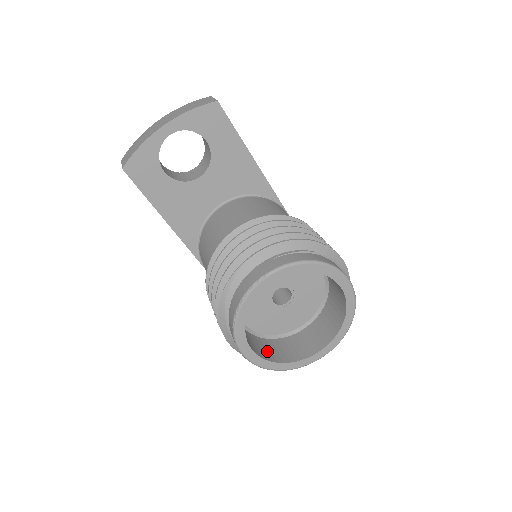
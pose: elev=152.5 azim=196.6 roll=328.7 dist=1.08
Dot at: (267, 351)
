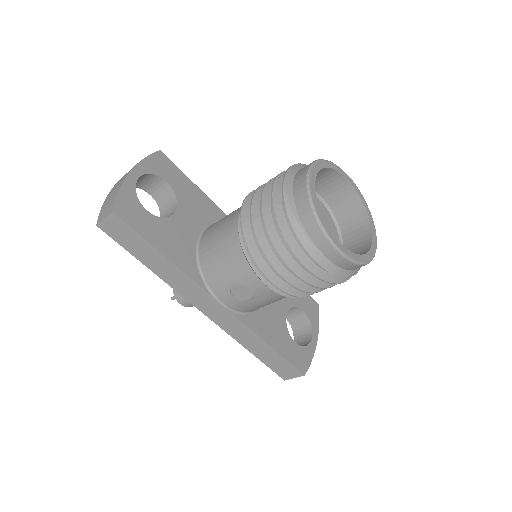
Dot at: occluded
